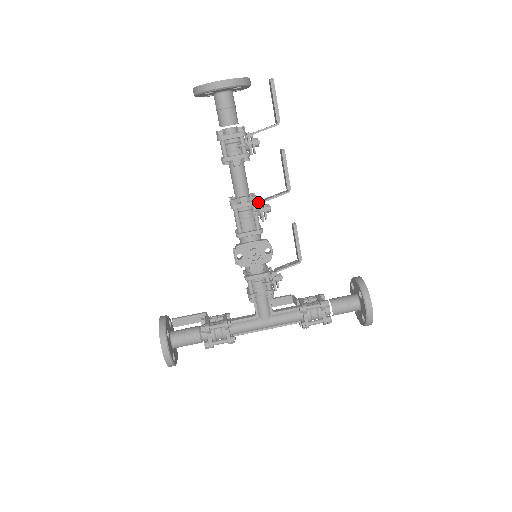
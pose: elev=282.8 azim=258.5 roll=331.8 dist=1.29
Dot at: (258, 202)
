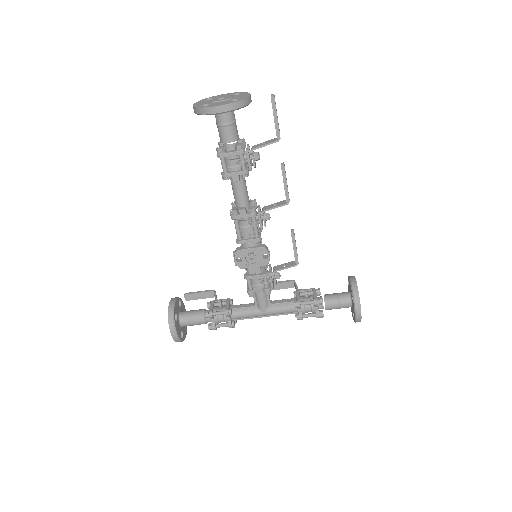
Dot at: (257, 212)
